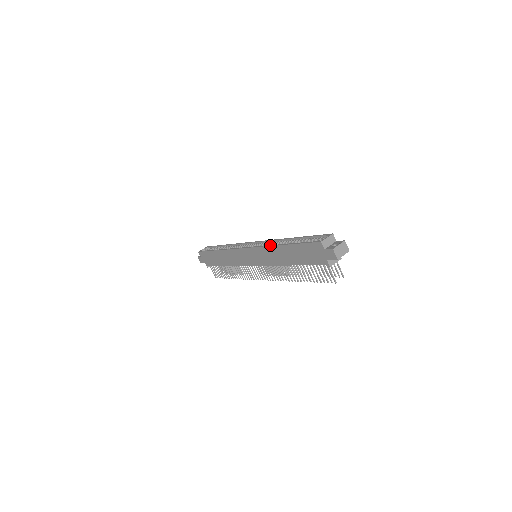
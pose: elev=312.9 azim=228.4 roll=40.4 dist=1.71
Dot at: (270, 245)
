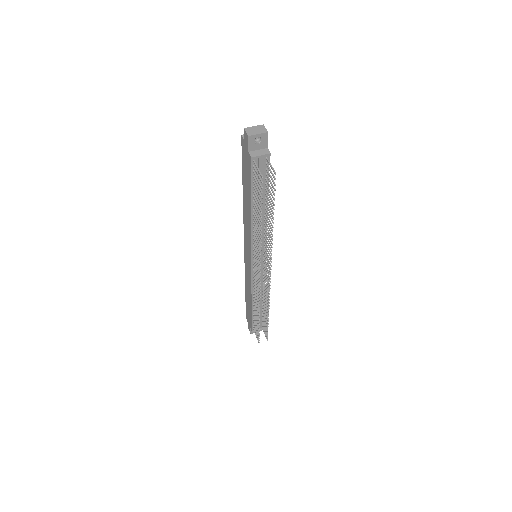
Dot at: occluded
